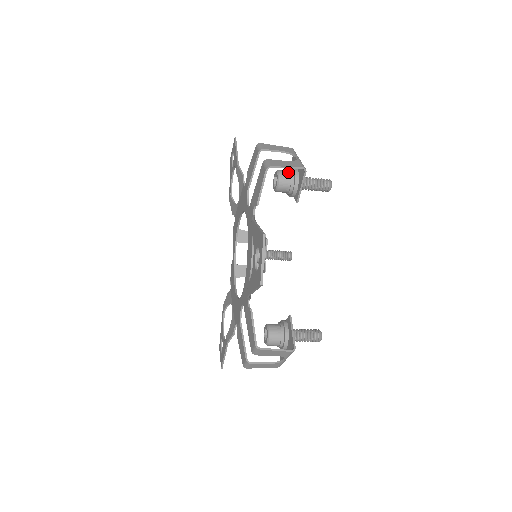
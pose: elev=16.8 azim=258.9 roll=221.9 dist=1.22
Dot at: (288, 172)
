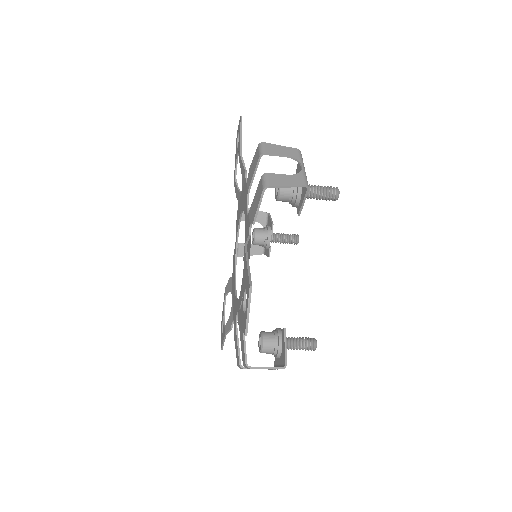
Dot at: occluded
